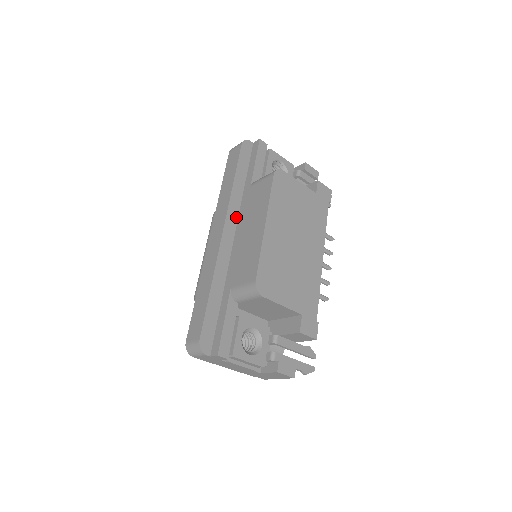
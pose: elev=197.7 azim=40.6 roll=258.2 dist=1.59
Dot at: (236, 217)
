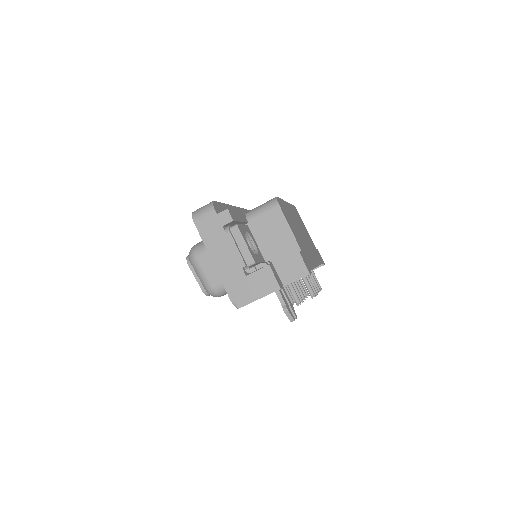
Dot at: occluded
